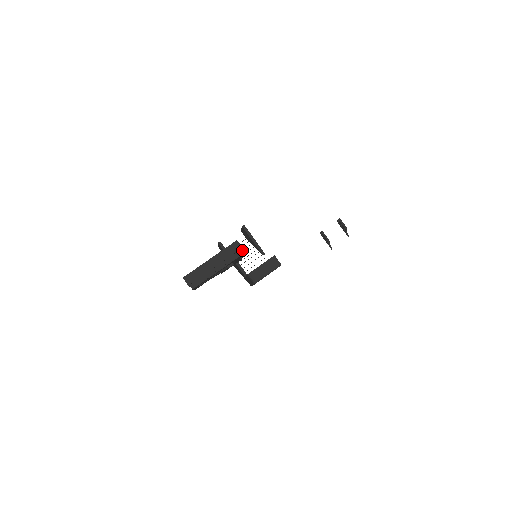
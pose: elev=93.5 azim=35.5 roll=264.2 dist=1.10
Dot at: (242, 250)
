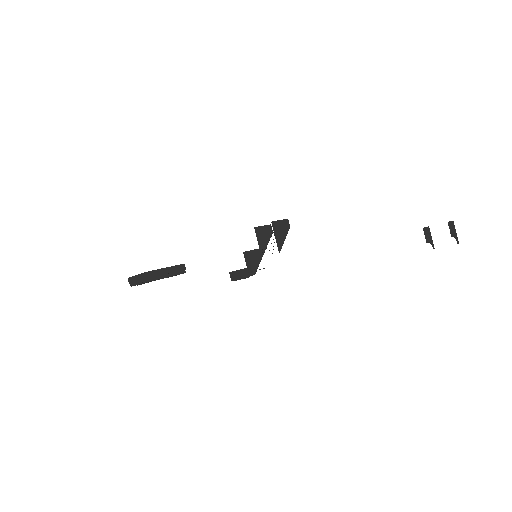
Dot at: (150, 279)
